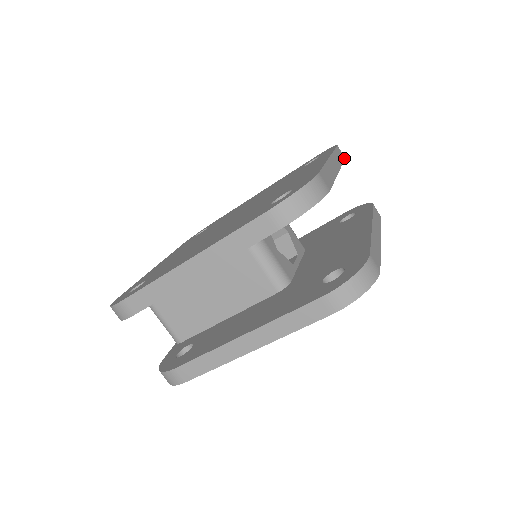
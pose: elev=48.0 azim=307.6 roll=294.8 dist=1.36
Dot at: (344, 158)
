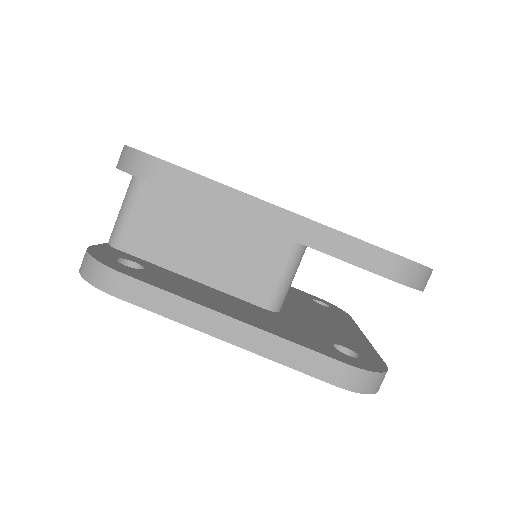
Dot at: occluded
